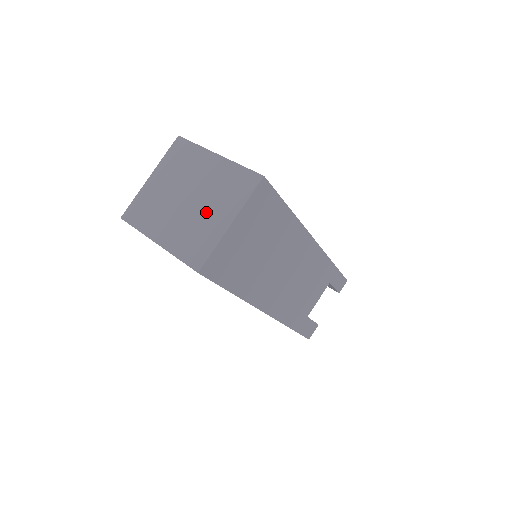
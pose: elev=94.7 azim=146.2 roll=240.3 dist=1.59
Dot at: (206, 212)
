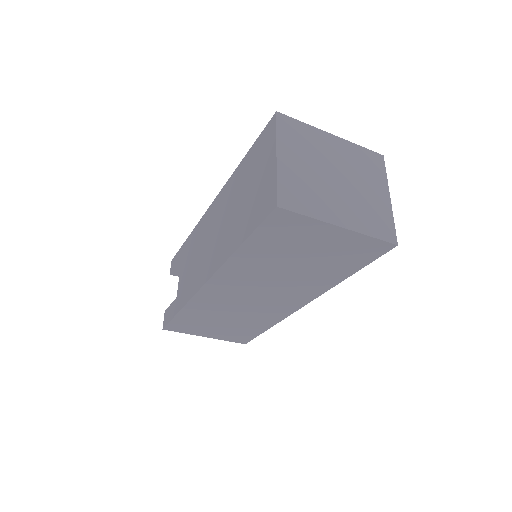
Dot at: (364, 189)
